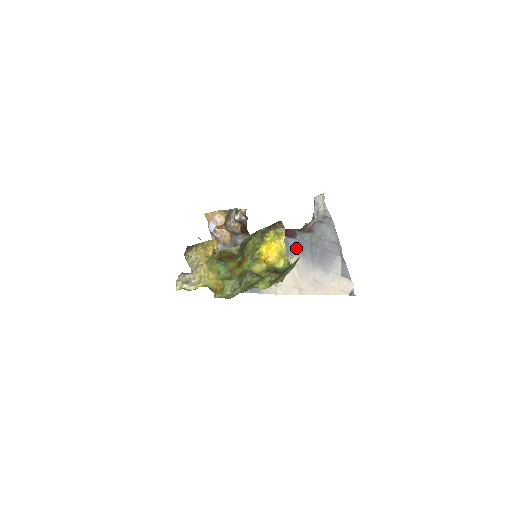
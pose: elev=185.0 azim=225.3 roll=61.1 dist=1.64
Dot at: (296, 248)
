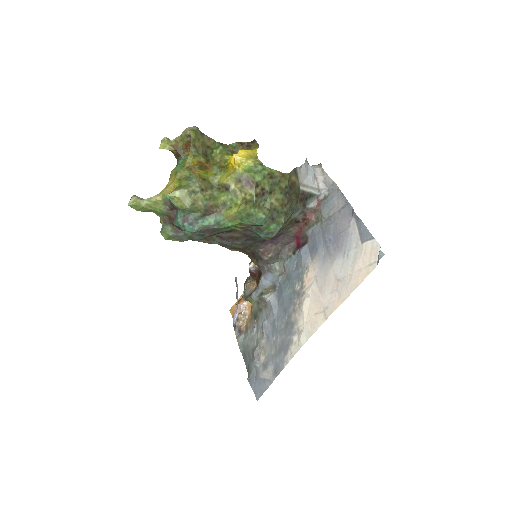
Dot at: (310, 254)
